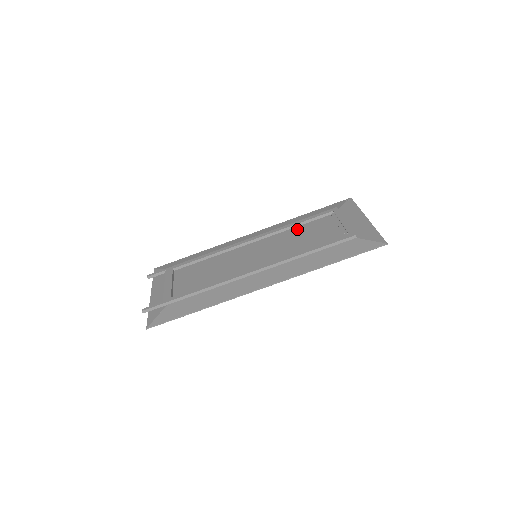
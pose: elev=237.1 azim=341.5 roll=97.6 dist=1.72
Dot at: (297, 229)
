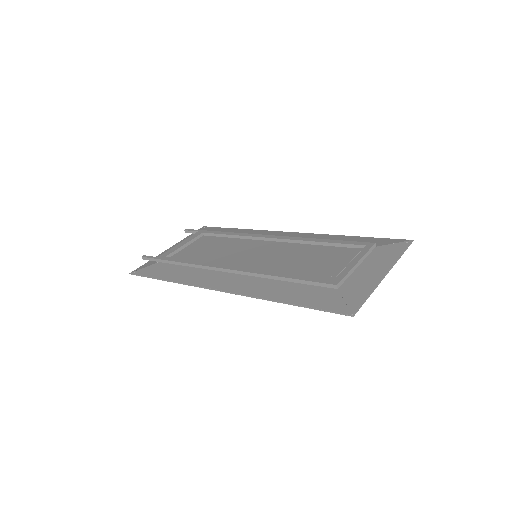
Dot at: (316, 248)
